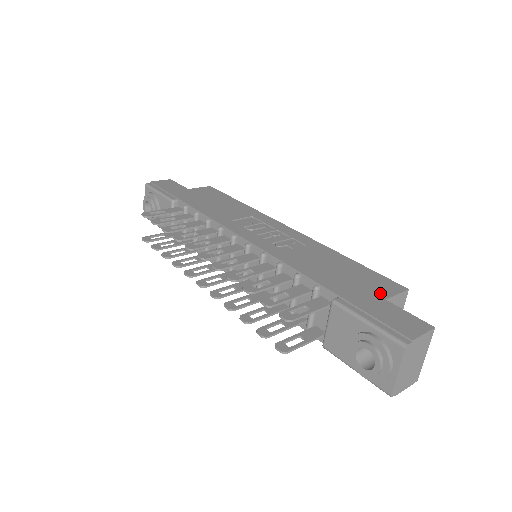
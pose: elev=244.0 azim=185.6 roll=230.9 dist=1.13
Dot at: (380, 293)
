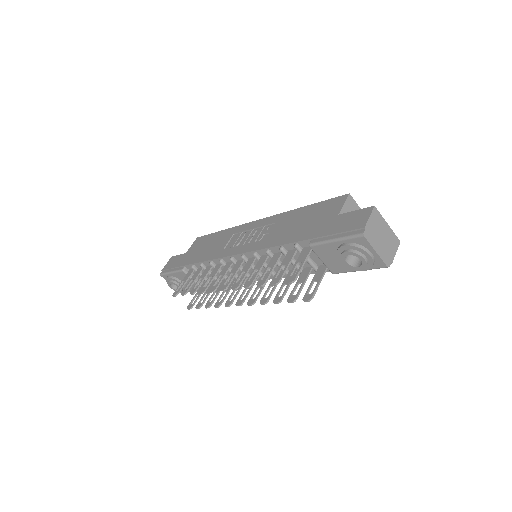
Dot at: (333, 213)
